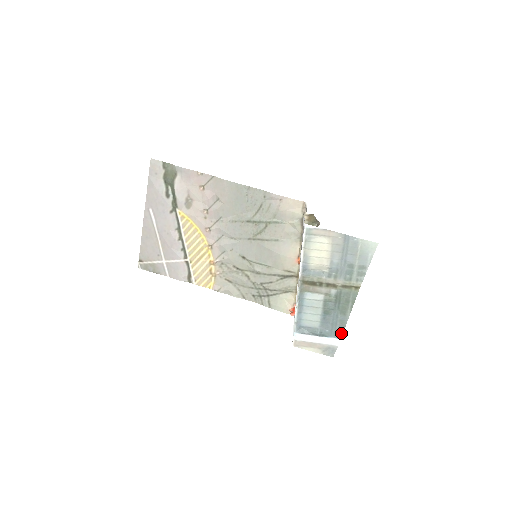
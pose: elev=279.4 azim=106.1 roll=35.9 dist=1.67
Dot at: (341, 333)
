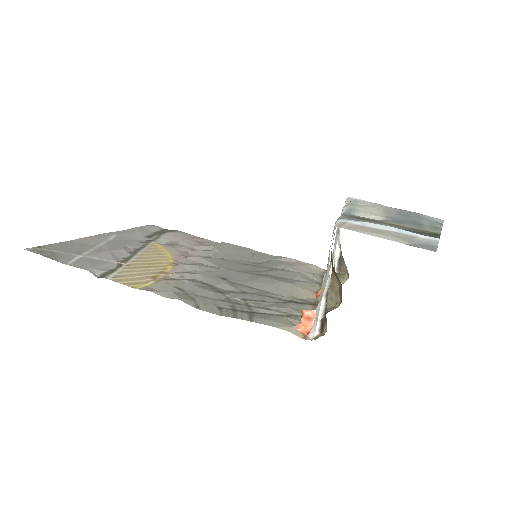
Dot at: (435, 237)
